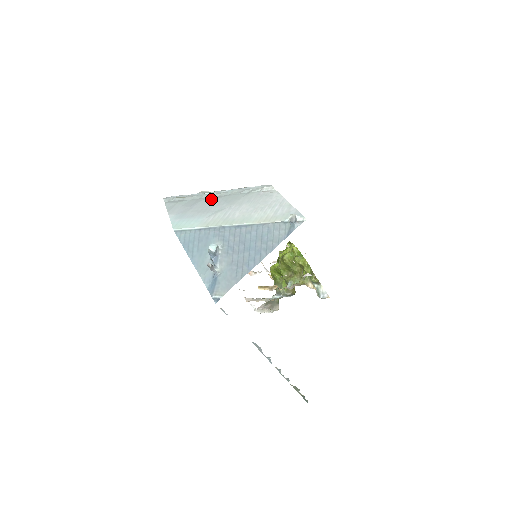
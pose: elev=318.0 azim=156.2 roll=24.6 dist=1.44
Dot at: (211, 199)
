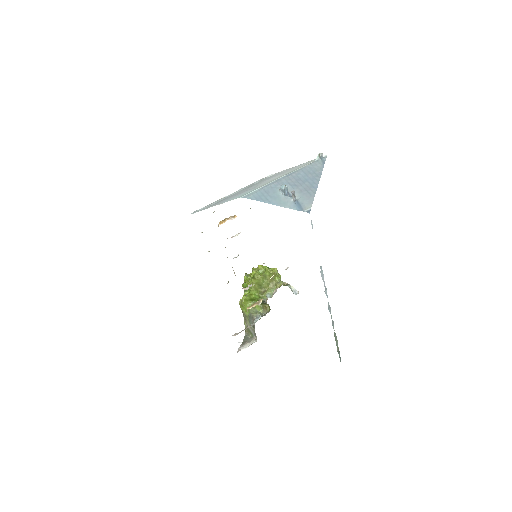
Dot at: (236, 193)
